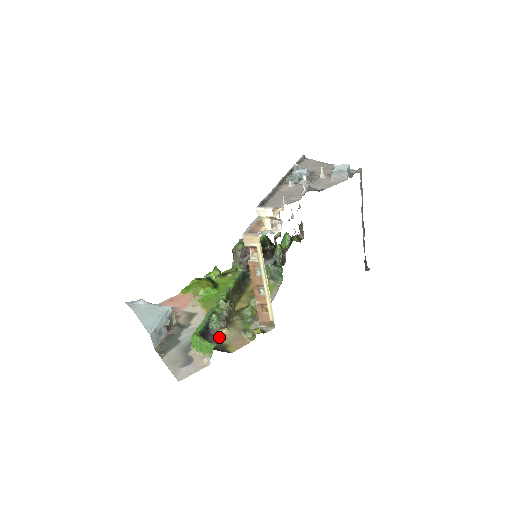
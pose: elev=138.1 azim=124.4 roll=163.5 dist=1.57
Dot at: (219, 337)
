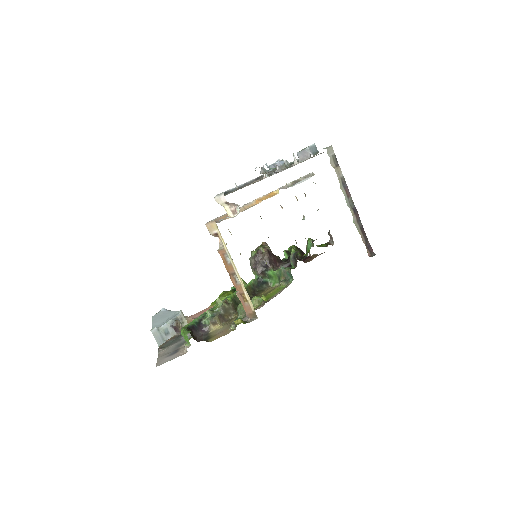
Dot at: (211, 332)
